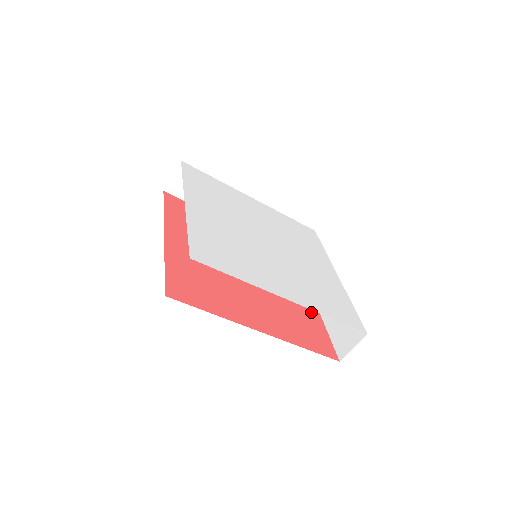
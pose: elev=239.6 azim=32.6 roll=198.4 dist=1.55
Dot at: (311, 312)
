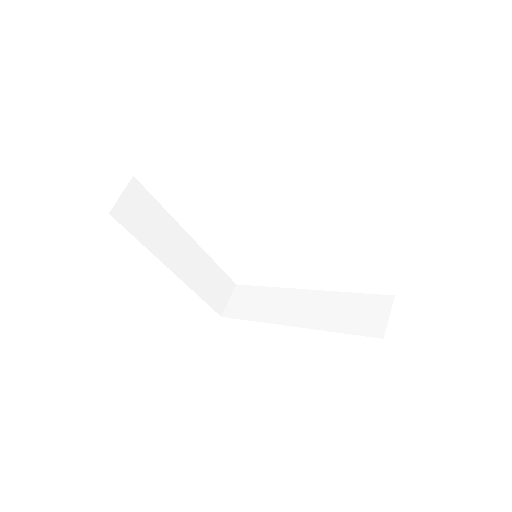
Dot at: occluded
